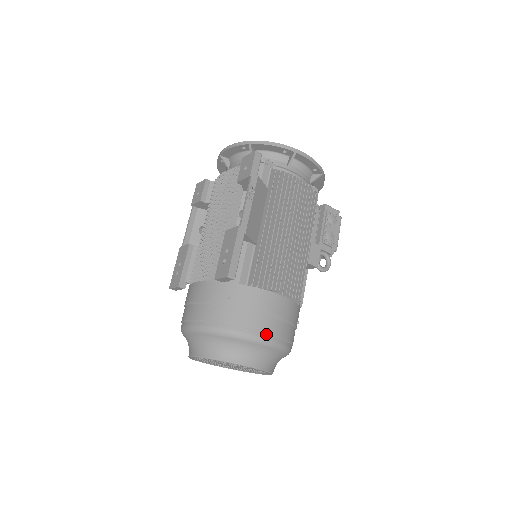
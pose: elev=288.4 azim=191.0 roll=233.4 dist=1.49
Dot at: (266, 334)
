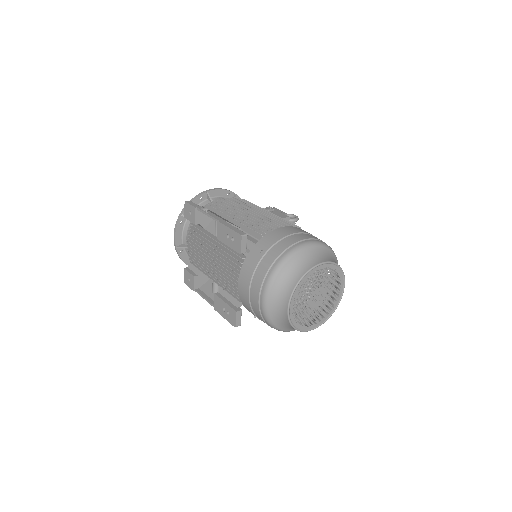
Dot at: (302, 241)
